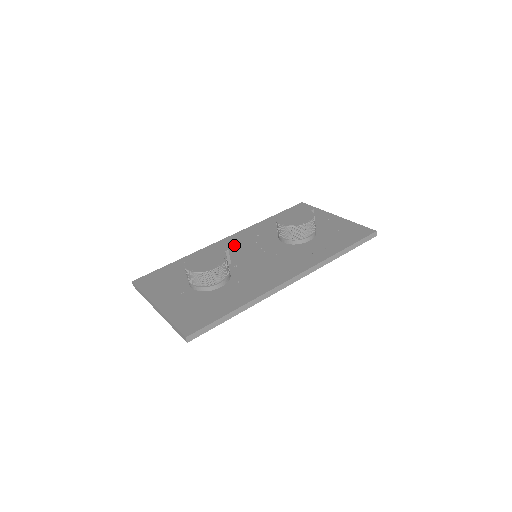
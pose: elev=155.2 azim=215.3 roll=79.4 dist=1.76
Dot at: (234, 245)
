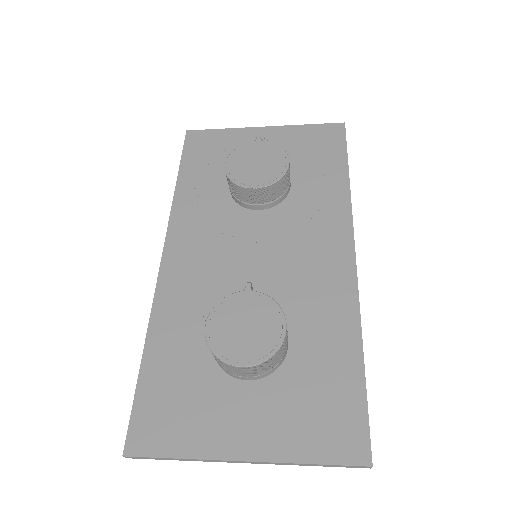
Dot at: (196, 261)
